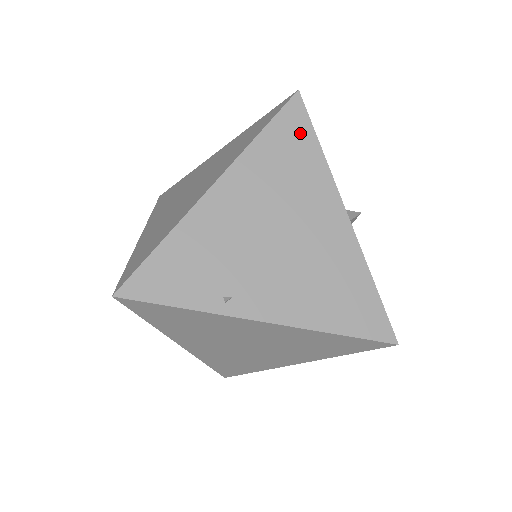
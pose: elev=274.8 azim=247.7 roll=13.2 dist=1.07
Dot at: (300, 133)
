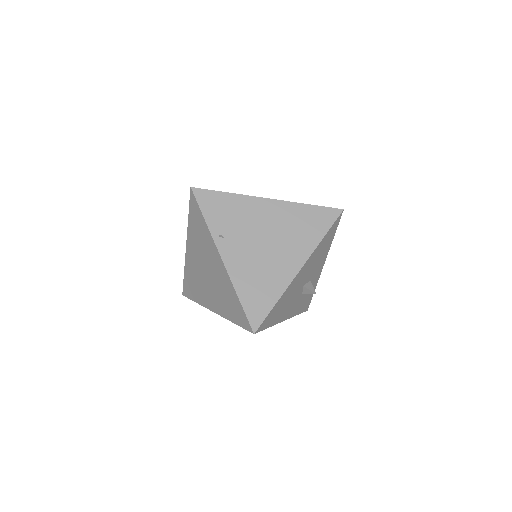
Dot at: (323, 223)
